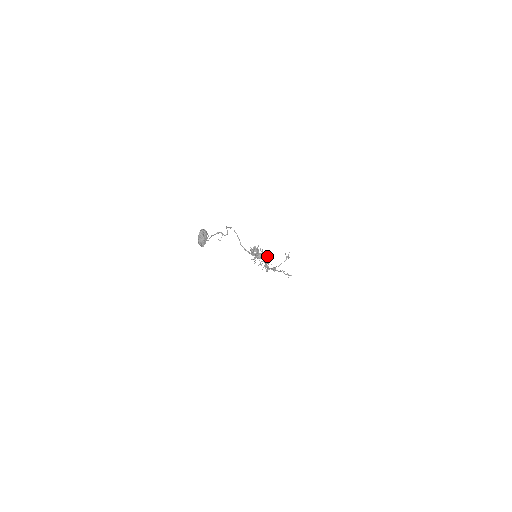
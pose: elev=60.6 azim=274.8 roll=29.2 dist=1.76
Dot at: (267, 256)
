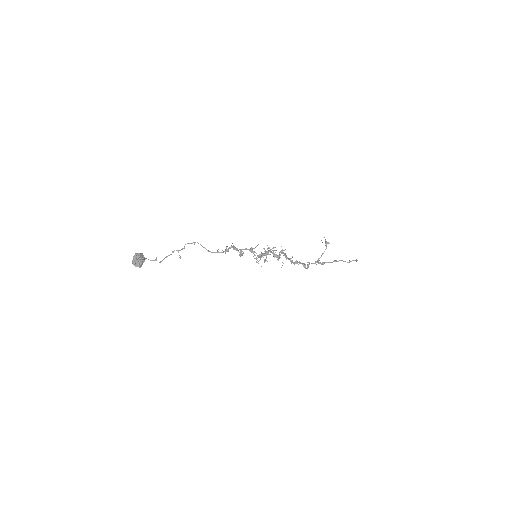
Dot at: (272, 250)
